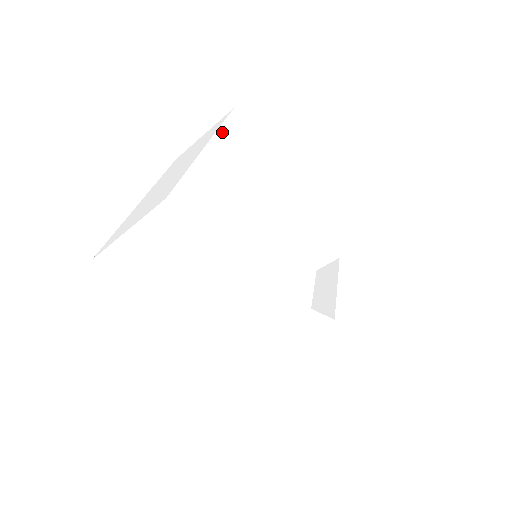
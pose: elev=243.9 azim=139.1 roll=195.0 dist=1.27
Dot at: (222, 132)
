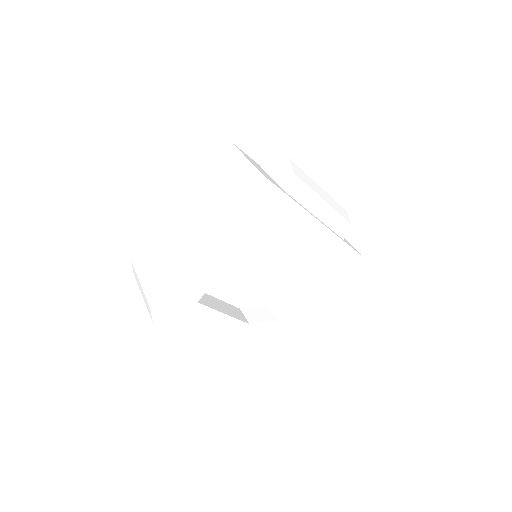
Dot at: (231, 221)
